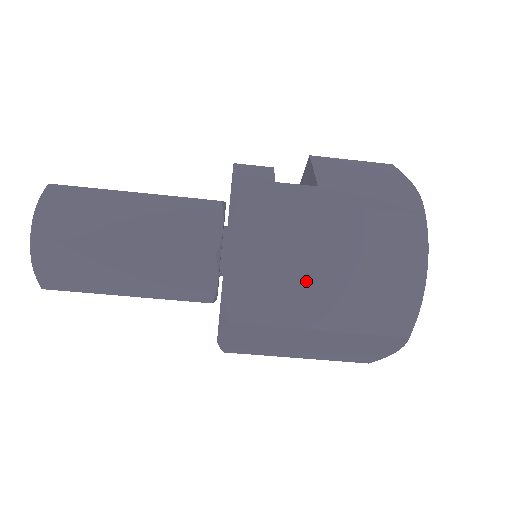
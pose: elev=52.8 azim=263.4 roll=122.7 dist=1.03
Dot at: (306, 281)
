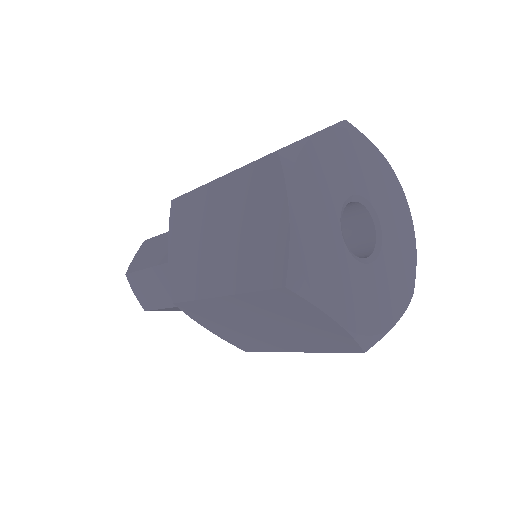
Dot at: (208, 253)
